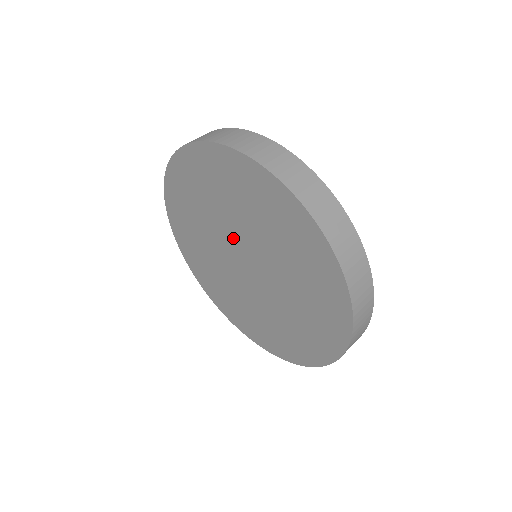
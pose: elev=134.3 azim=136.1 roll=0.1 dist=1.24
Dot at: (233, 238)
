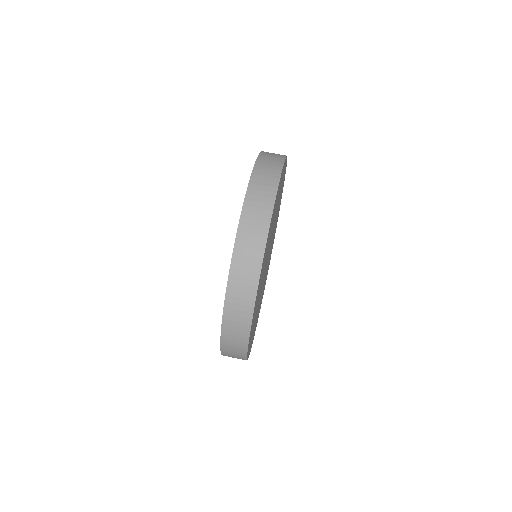
Dot at: occluded
